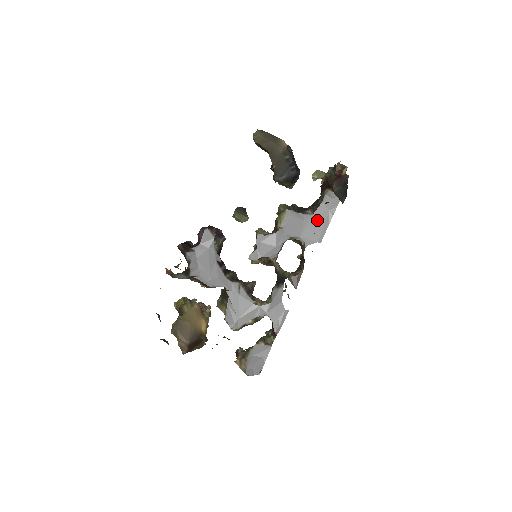
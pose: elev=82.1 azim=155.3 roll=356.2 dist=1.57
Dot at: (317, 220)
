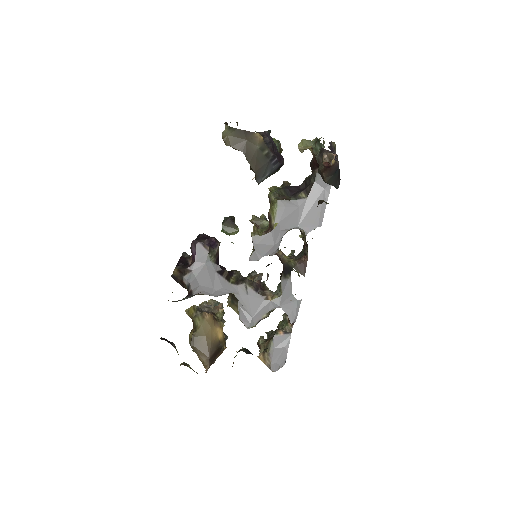
Dot at: (313, 203)
